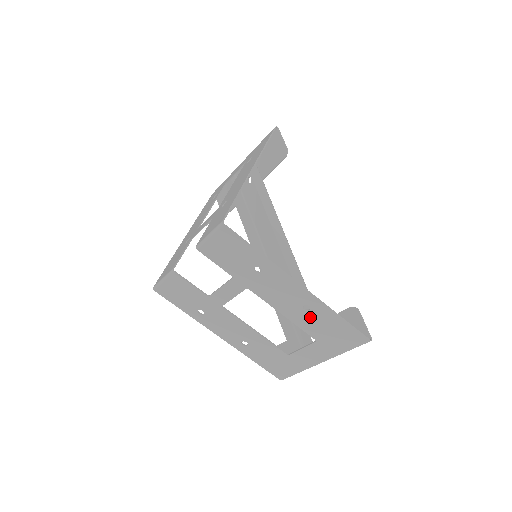
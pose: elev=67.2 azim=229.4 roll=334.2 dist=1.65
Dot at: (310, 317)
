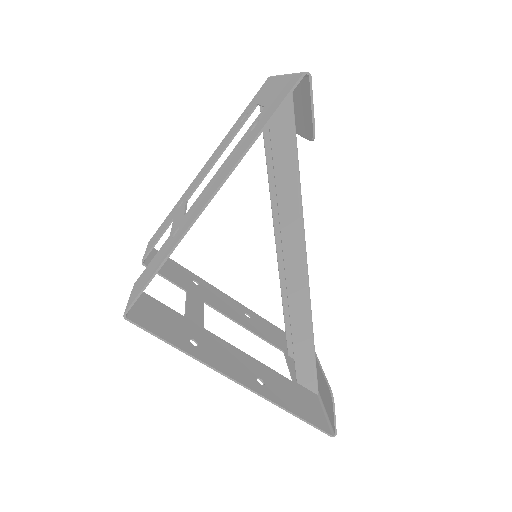
Dot at: (270, 383)
